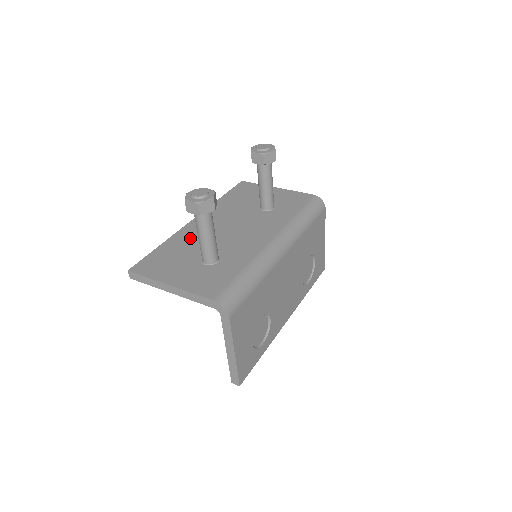
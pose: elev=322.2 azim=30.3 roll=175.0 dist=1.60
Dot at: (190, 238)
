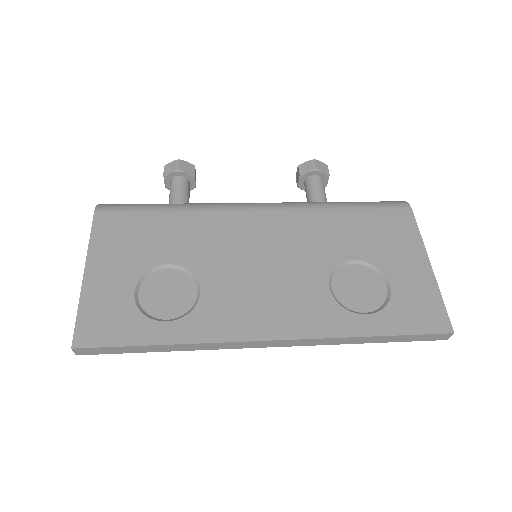
Dot at: occluded
